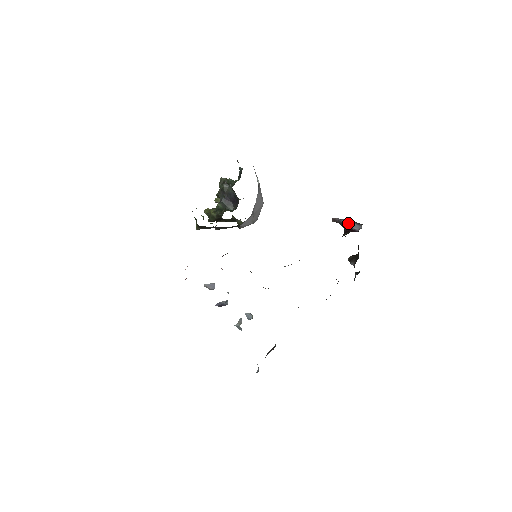
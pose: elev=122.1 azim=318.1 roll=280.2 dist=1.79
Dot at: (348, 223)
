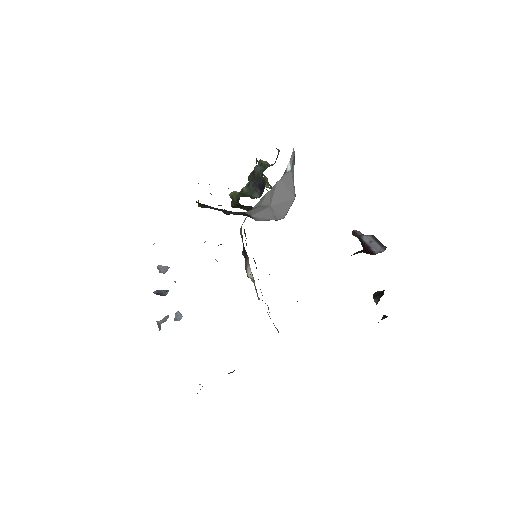
Dot at: (369, 241)
